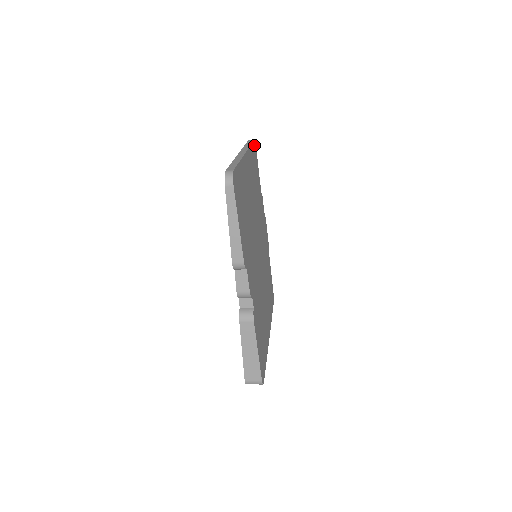
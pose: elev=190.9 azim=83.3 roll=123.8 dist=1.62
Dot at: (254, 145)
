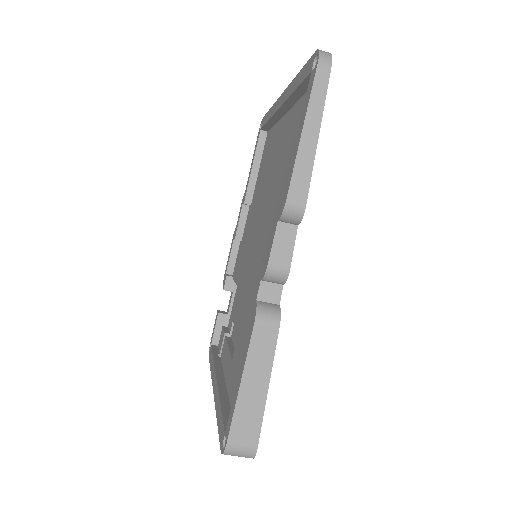
Dot at: occluded
